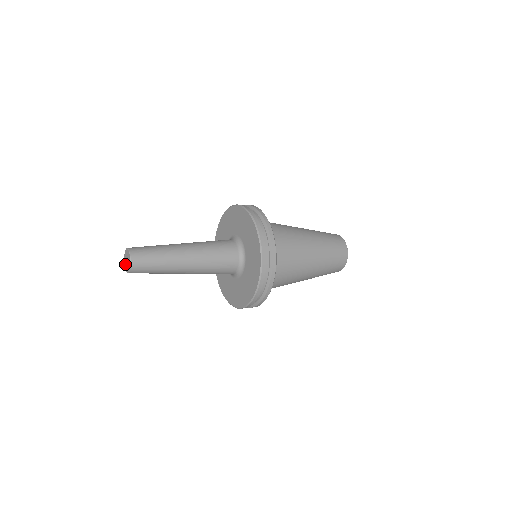
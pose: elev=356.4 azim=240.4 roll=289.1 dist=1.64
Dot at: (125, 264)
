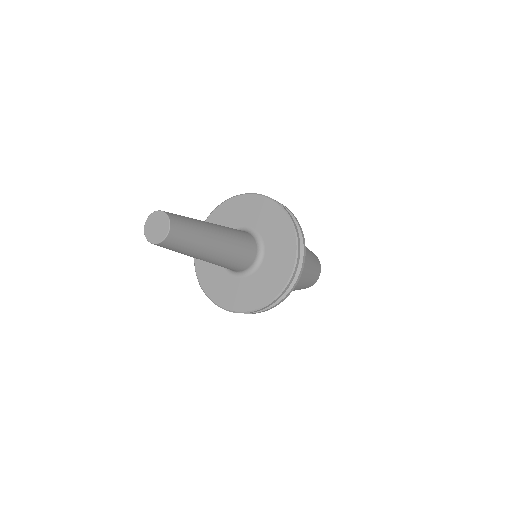
Dot at: (153, 238)
